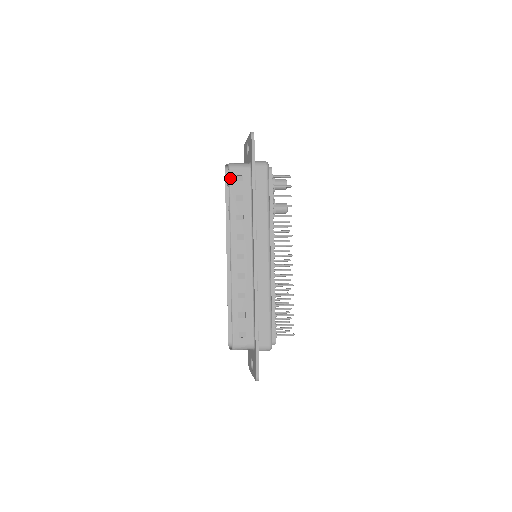
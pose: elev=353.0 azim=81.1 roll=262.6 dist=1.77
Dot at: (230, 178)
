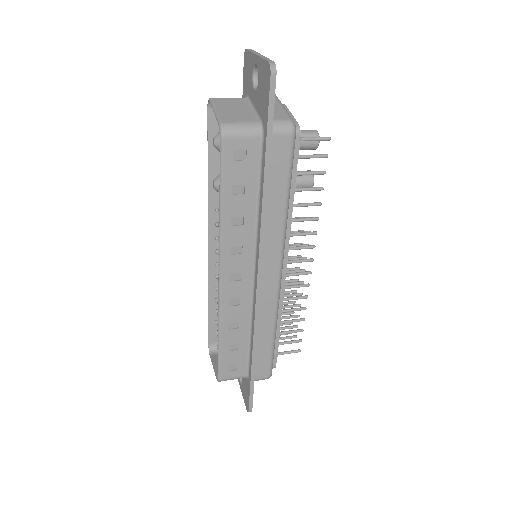
Dot at: (223, 156)
